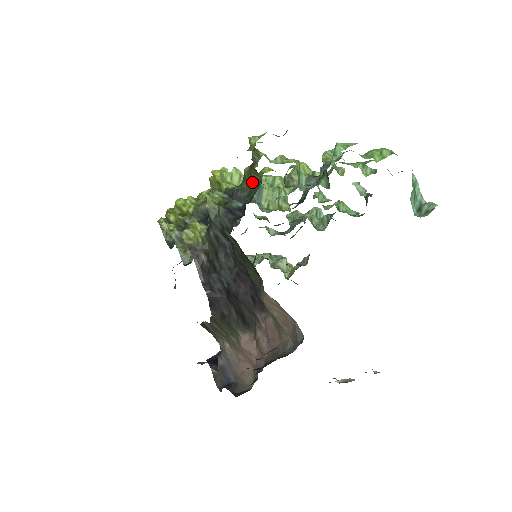
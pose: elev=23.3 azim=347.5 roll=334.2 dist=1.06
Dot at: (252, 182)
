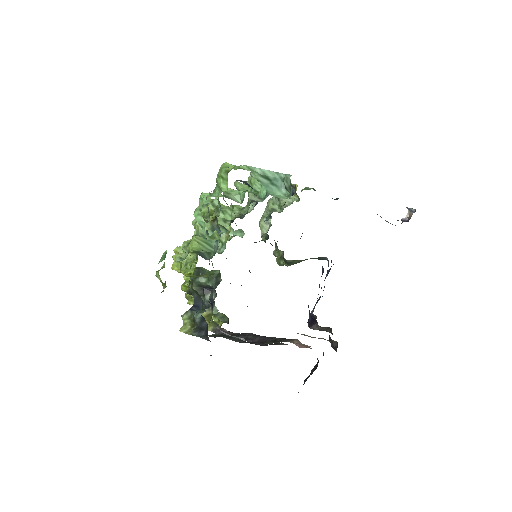
Dot at: (190, 288)
